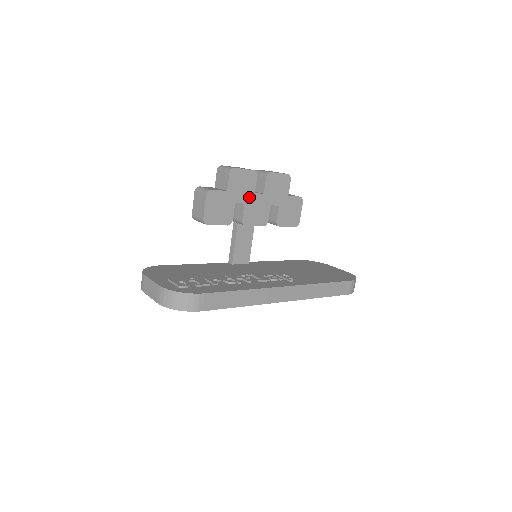
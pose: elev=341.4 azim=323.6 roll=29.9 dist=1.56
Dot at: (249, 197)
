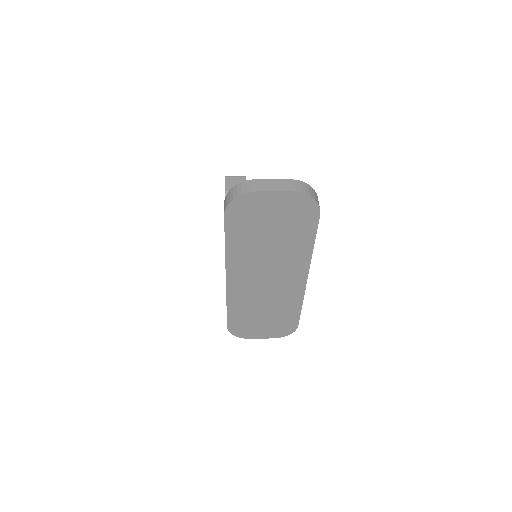
Dot at: occluded
